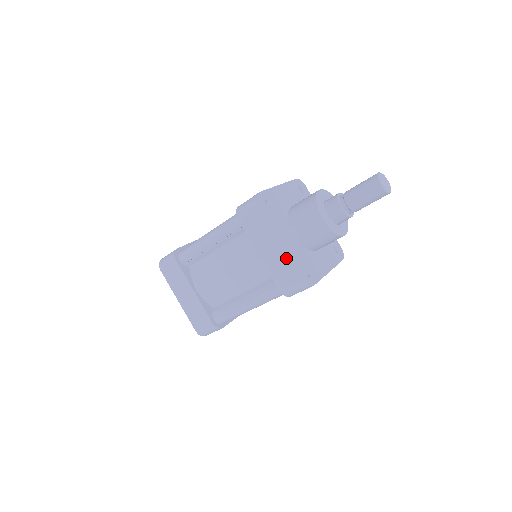
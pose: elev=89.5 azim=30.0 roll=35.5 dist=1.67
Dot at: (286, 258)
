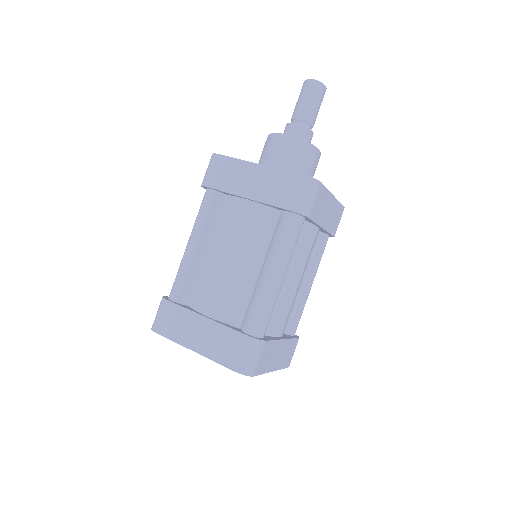
Dot at: (273, 173)
